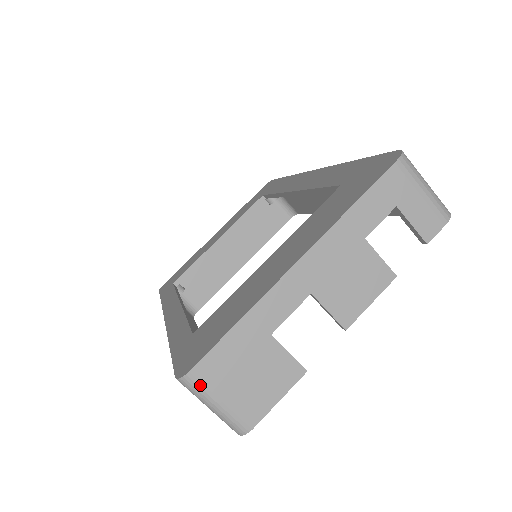
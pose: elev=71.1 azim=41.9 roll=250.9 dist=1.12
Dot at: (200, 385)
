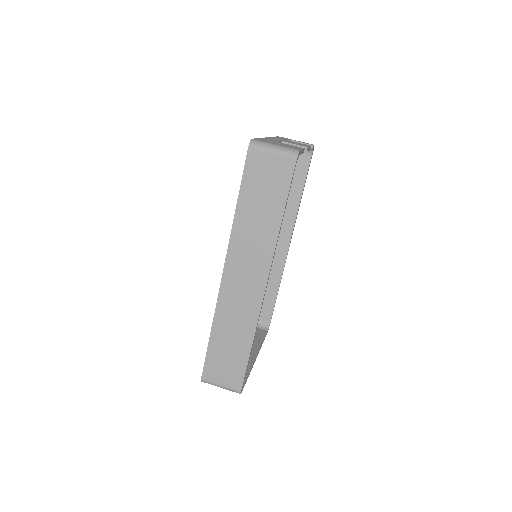
Dot at: (261, 141)
